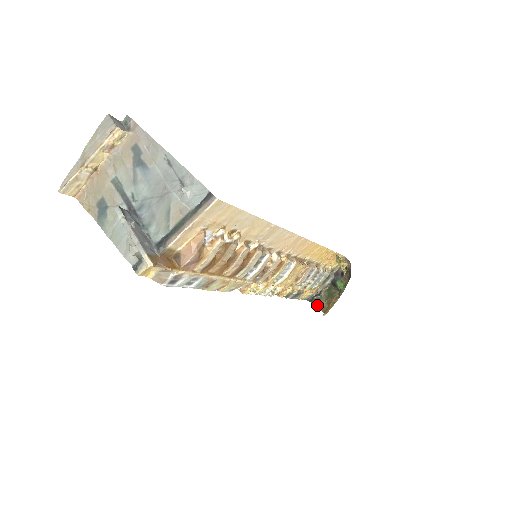
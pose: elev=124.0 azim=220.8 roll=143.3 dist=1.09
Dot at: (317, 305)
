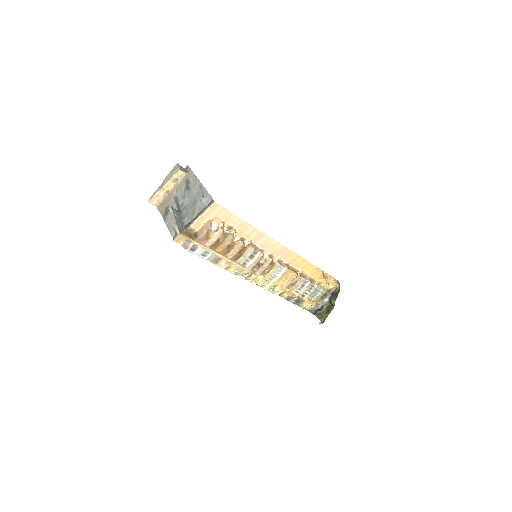
Dot at: (319, 318)
